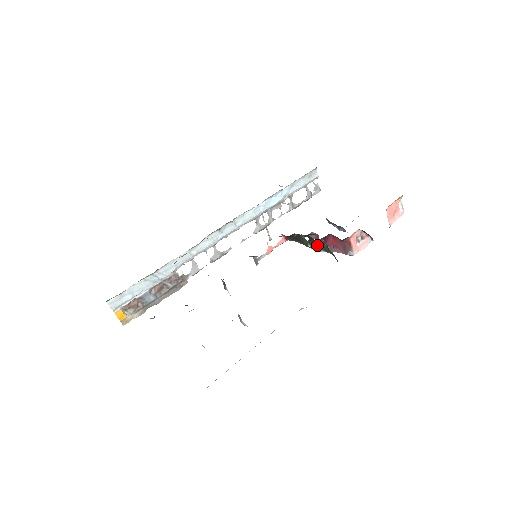
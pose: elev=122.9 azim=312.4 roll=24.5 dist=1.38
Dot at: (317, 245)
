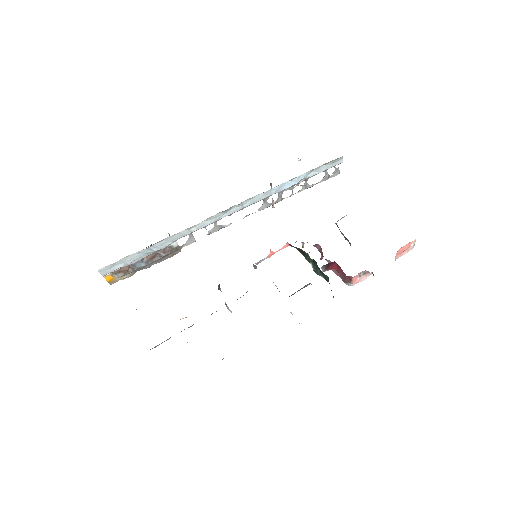
Dot at: (319, 270)
